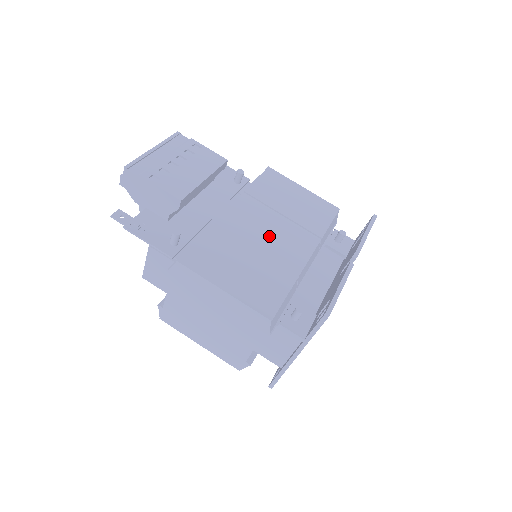
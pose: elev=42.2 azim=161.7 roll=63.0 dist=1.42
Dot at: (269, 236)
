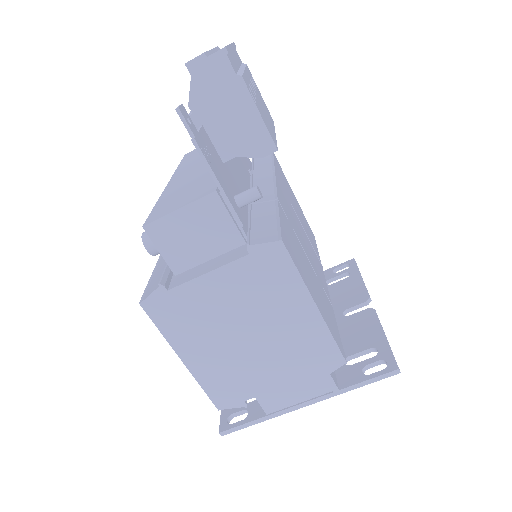
Dot at: (305, 243)
